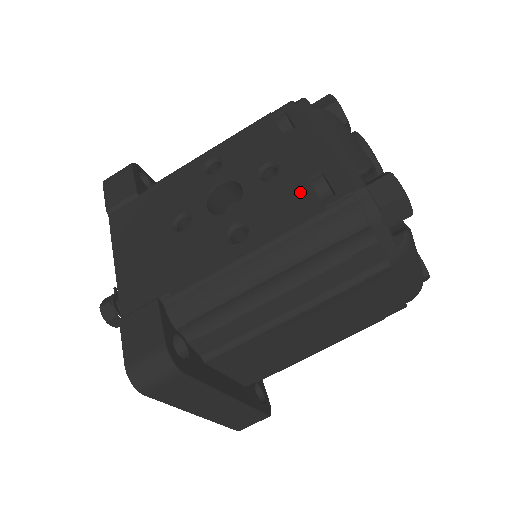
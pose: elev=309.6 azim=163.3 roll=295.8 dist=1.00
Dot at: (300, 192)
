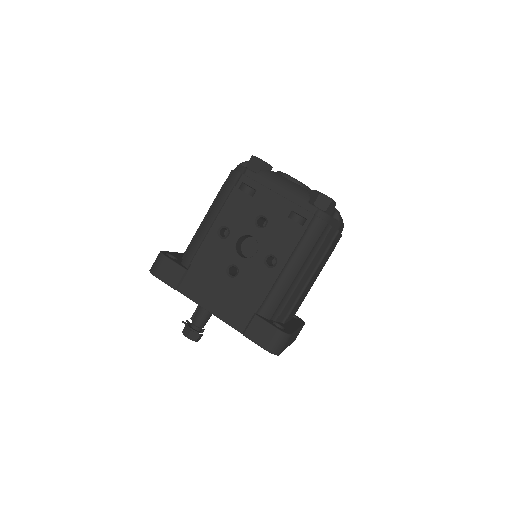
Dot at: (288, 226)
